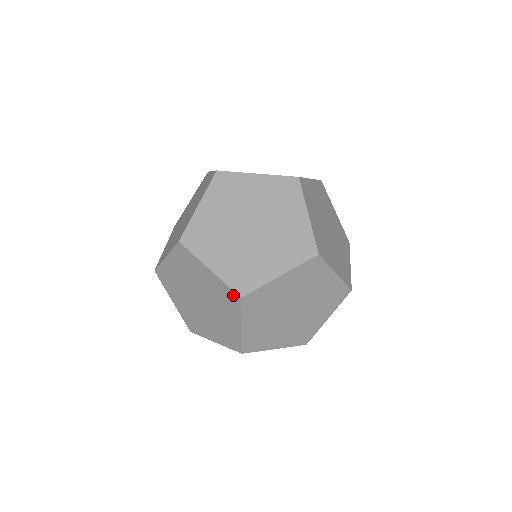
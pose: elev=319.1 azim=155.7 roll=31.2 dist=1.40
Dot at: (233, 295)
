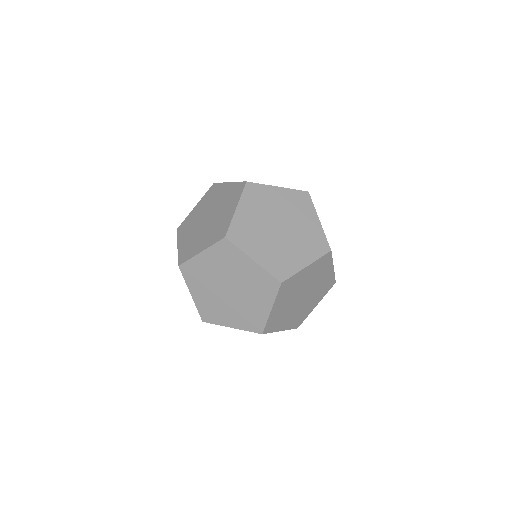
Dot at: (257, 332)
